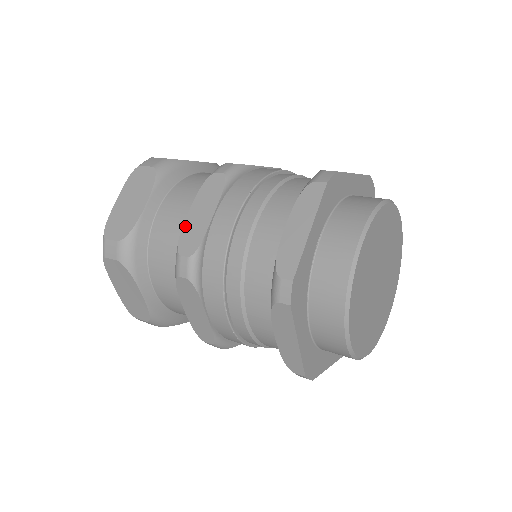
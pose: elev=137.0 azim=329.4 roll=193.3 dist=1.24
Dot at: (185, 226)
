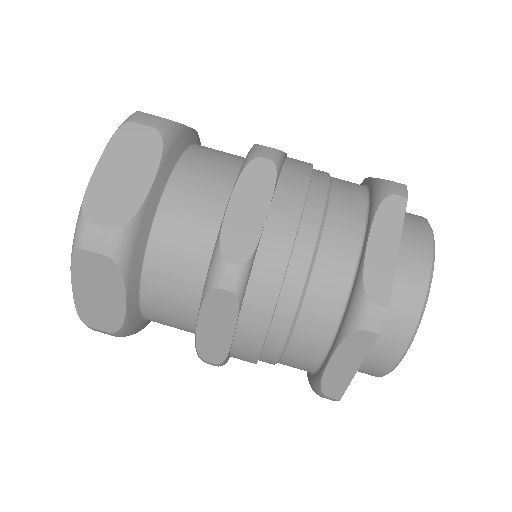
Dot at: (227, 222)
